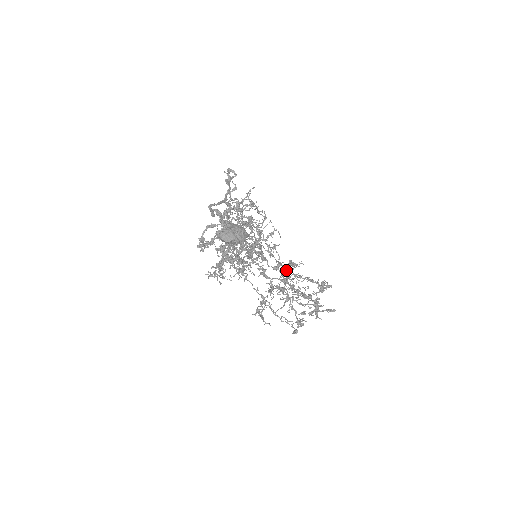
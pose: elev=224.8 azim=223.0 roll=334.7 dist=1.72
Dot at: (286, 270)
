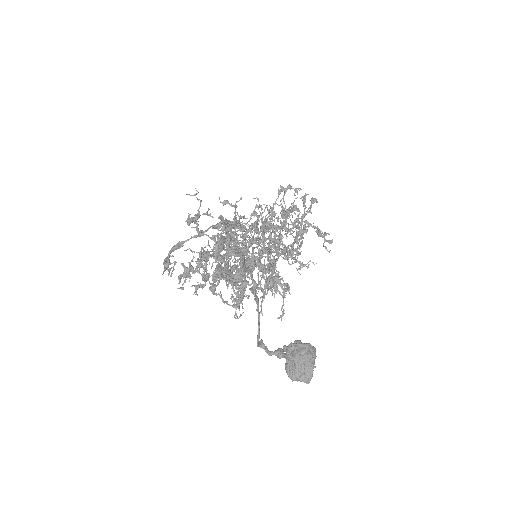
Dot at: occluded
